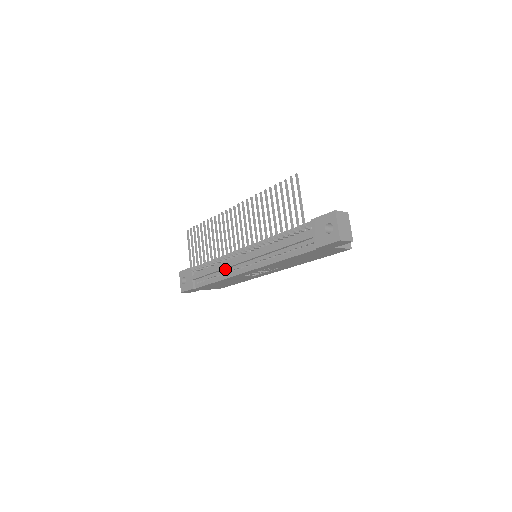
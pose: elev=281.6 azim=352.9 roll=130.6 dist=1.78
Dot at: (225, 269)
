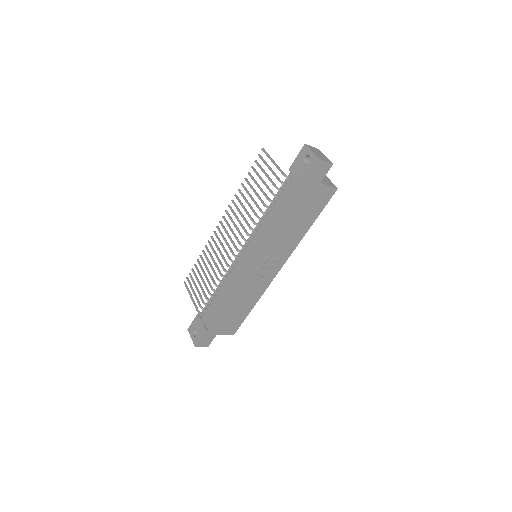
Dot at: (231, 284)
